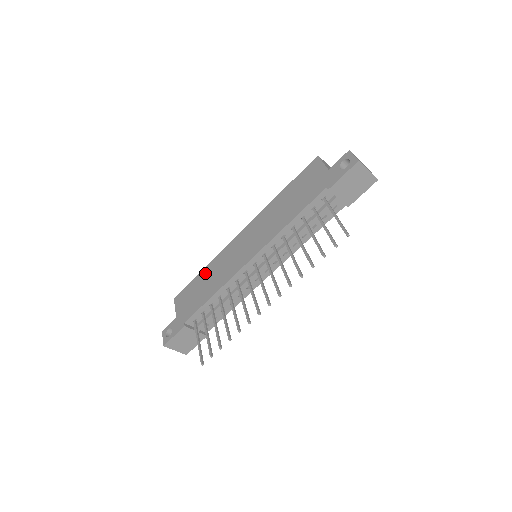
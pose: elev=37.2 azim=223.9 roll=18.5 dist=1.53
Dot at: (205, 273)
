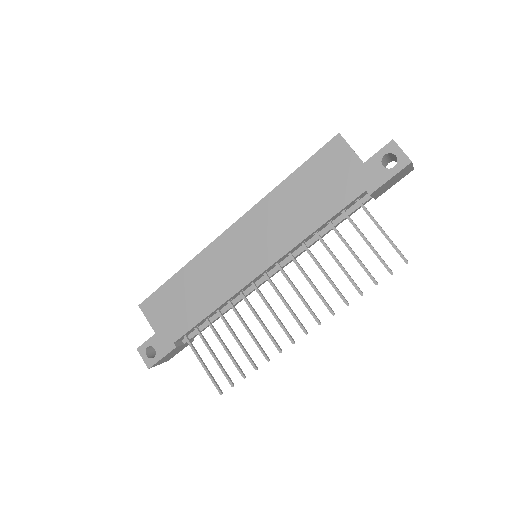
Dot at: (185, 278)
